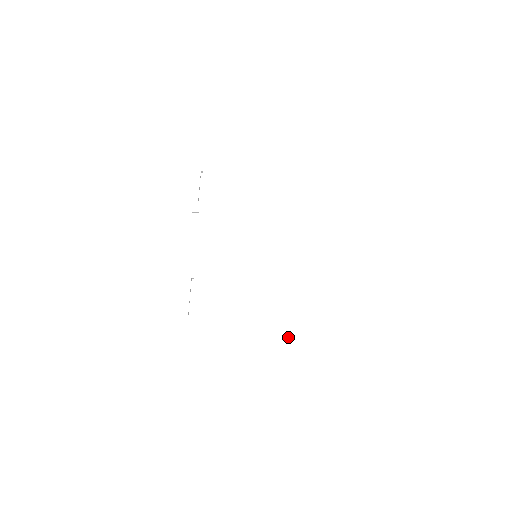
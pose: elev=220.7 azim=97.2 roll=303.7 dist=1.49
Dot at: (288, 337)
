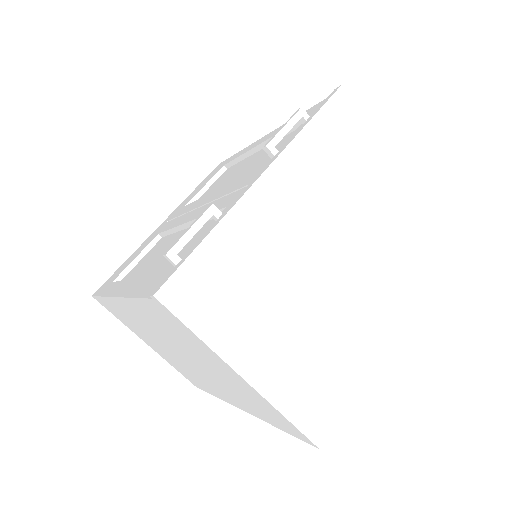
Dot at: (276, 369)
